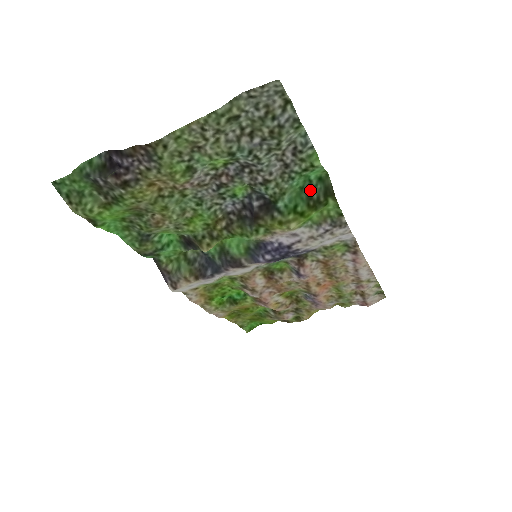
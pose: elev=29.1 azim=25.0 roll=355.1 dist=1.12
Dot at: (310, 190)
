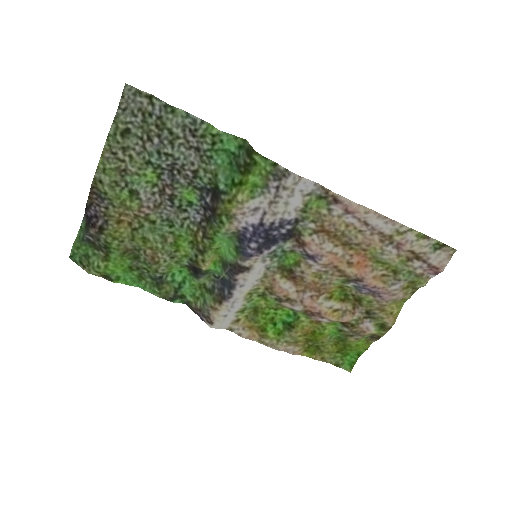
Dot at: (237, 160)
